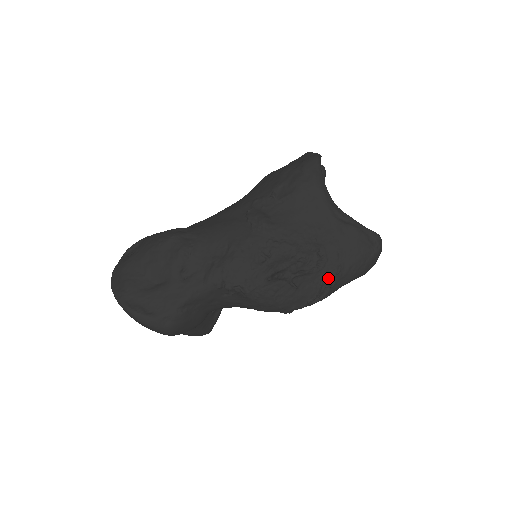
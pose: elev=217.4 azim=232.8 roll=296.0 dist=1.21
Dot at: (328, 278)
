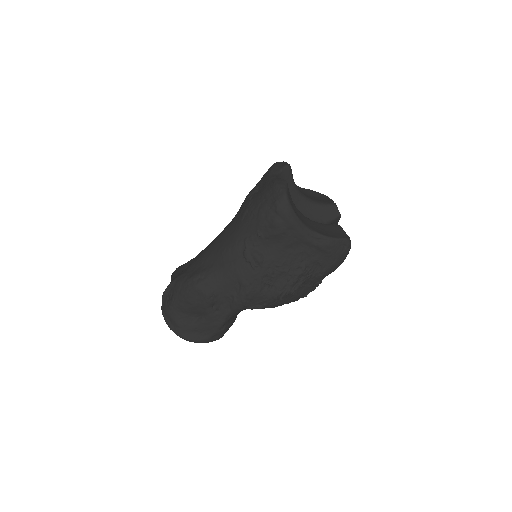
Dot at: (316, 279)
